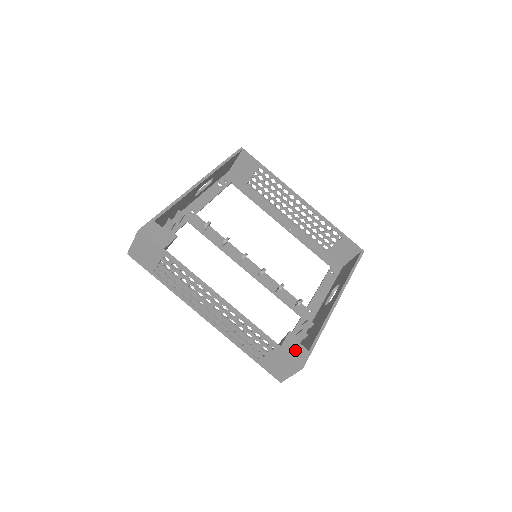
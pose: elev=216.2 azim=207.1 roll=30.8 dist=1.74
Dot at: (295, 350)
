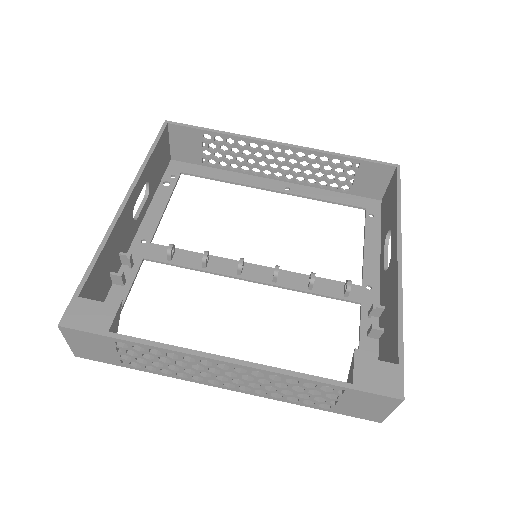
Dot at: (377, 376)
